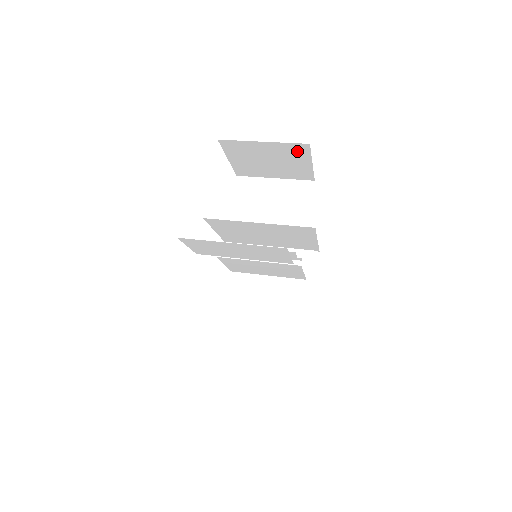
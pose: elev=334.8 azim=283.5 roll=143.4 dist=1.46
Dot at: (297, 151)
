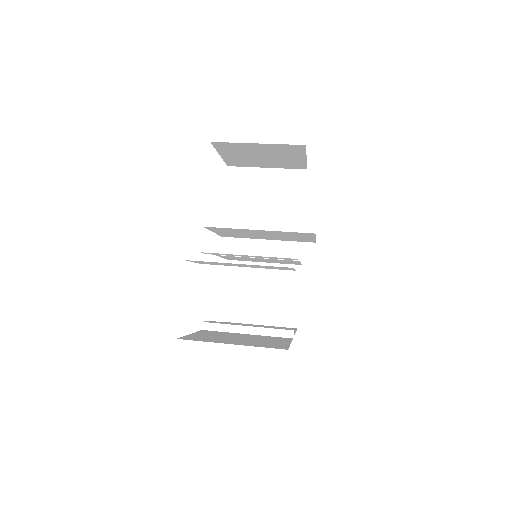
Dot at: (292, 150)
